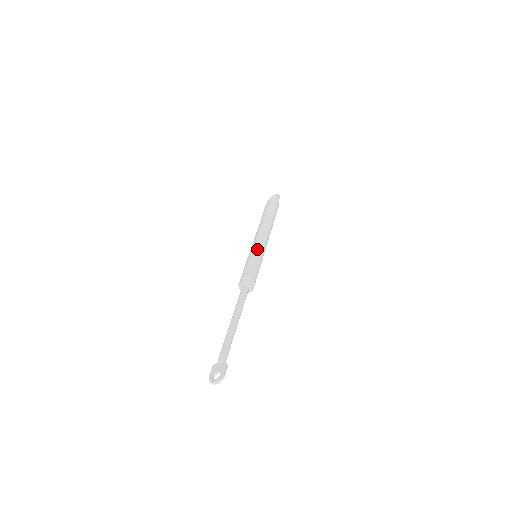
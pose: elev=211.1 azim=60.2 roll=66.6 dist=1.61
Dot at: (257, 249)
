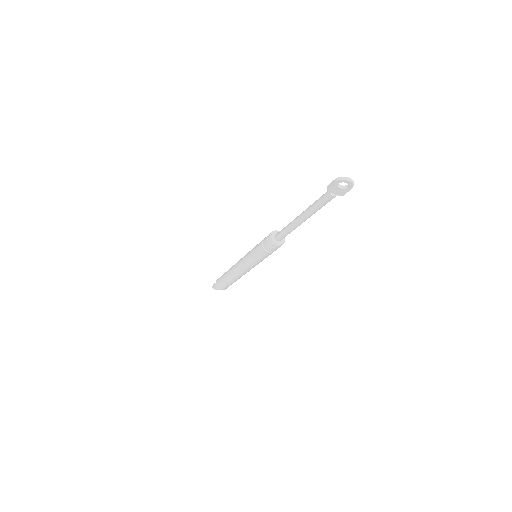
Dot at: occluded
